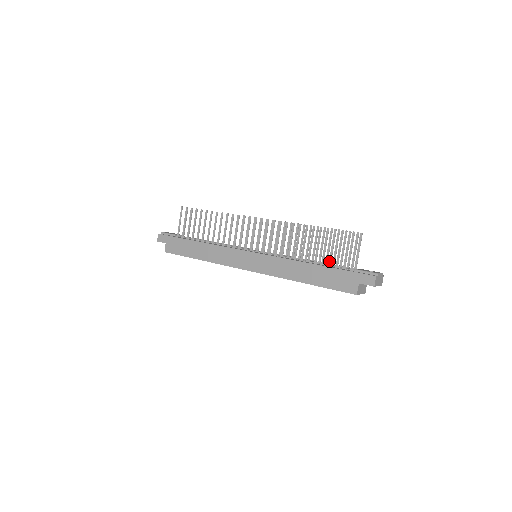
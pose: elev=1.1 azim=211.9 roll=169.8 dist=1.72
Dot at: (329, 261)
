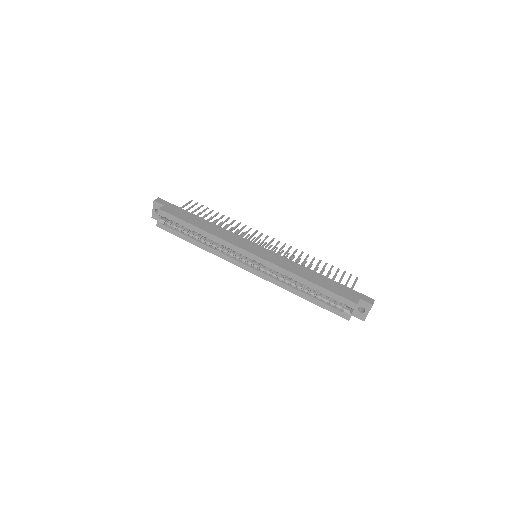
Dot at: occluded
